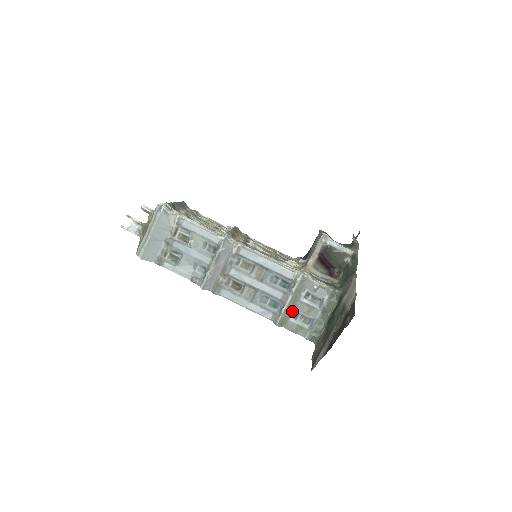
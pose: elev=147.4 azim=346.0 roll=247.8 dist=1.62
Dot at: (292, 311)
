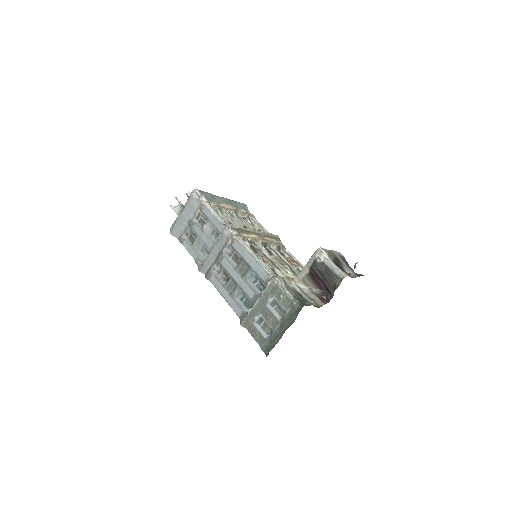
Dot at: (257, 315)
